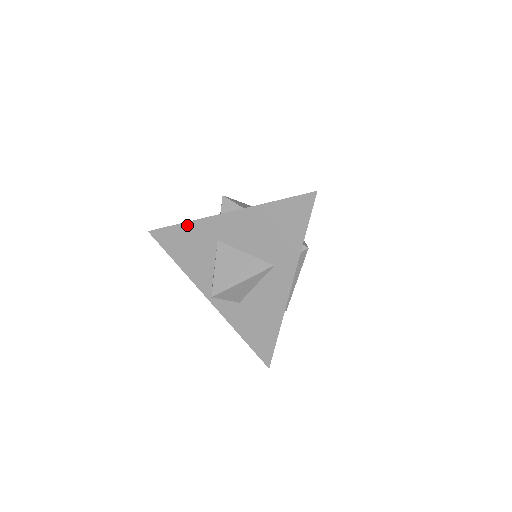
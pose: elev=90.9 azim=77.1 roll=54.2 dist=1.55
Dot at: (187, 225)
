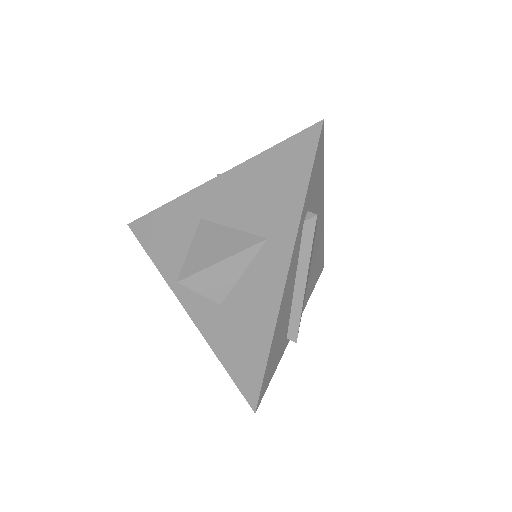
Dot at: (169, 206)
